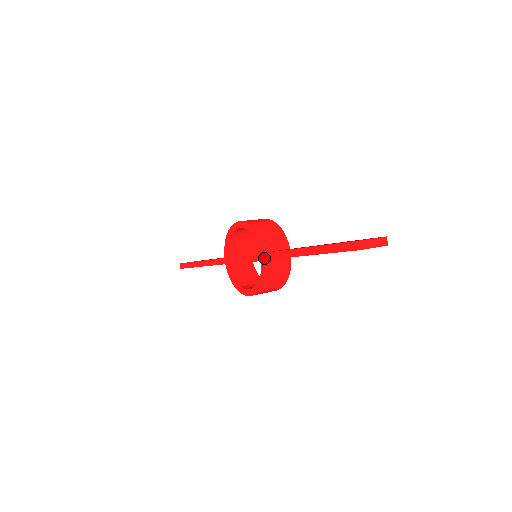
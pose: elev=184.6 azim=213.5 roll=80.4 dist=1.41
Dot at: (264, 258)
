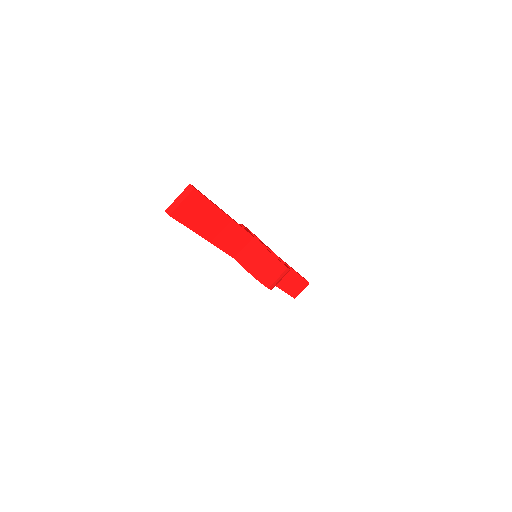
Dot at: occluded
